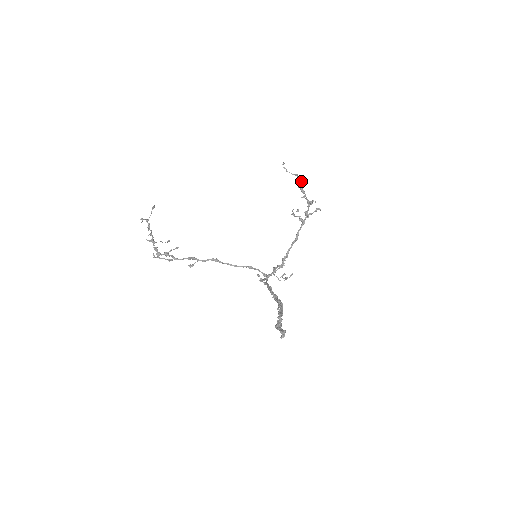
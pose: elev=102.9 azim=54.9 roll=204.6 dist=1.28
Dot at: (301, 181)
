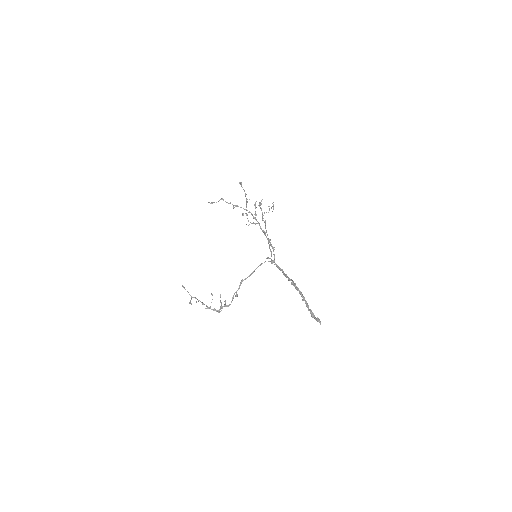
Dot at: (230, 203)
